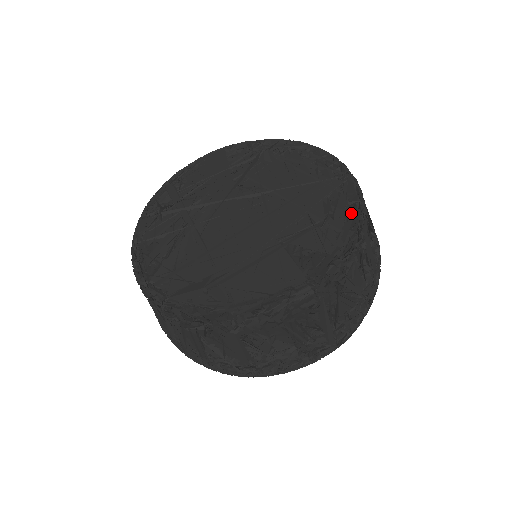
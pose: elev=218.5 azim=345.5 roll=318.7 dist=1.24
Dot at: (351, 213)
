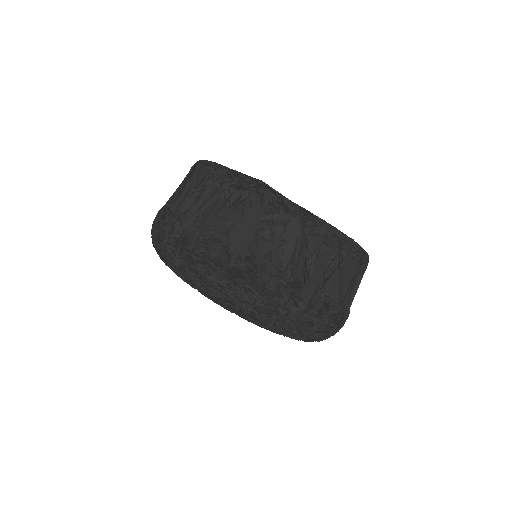
Dot at: occluded
